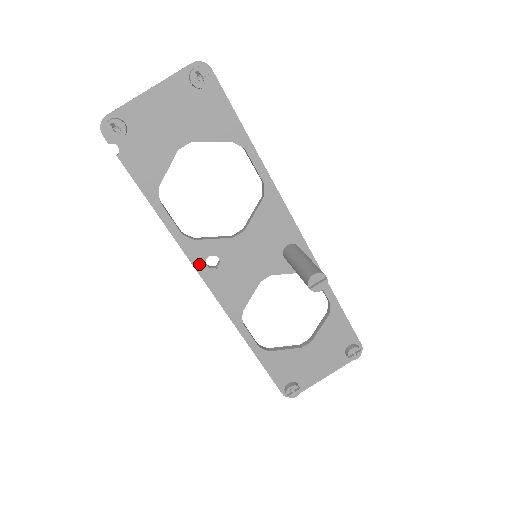
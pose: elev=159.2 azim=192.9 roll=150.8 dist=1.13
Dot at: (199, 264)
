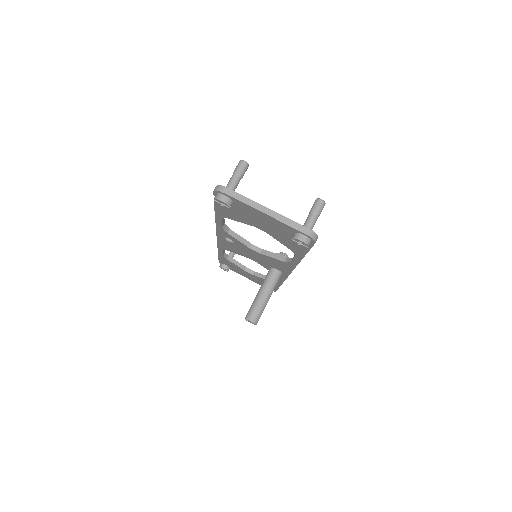
Dot at: (220, 234)
